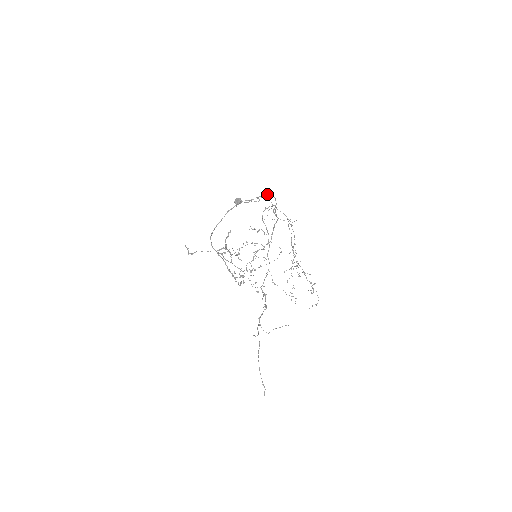
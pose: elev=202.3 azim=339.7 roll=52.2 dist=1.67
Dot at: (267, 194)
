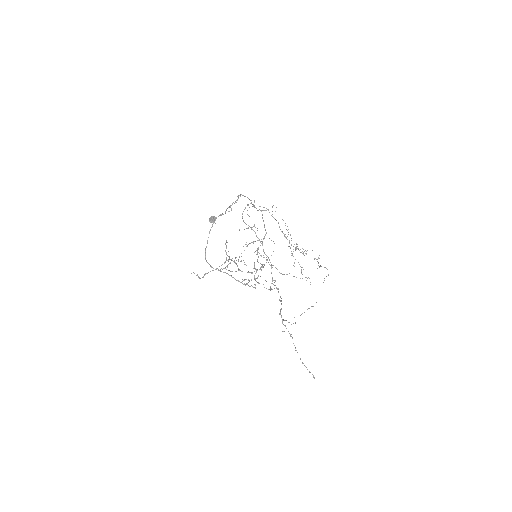
Dot at: (238, 197)
